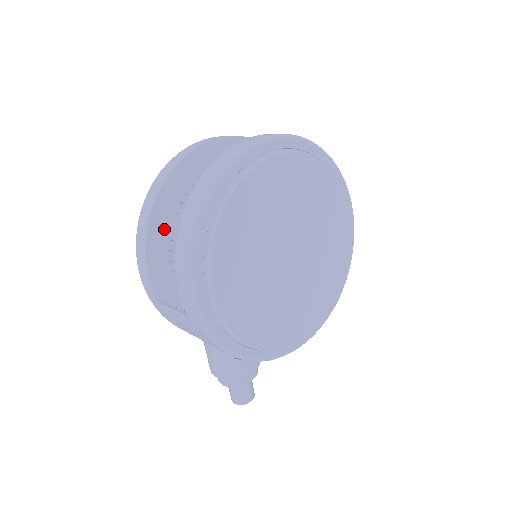
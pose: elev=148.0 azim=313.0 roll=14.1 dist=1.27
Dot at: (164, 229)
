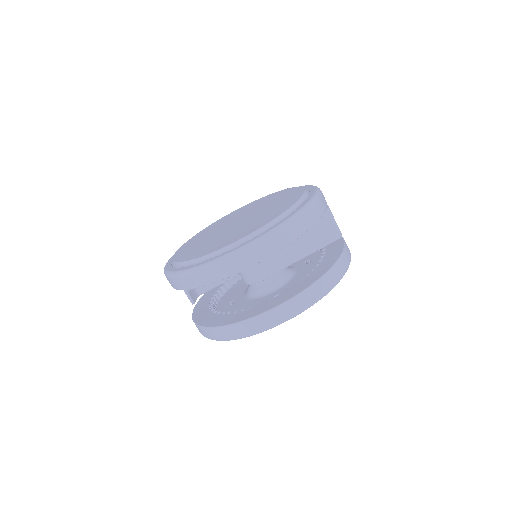
Dot at: occluded
